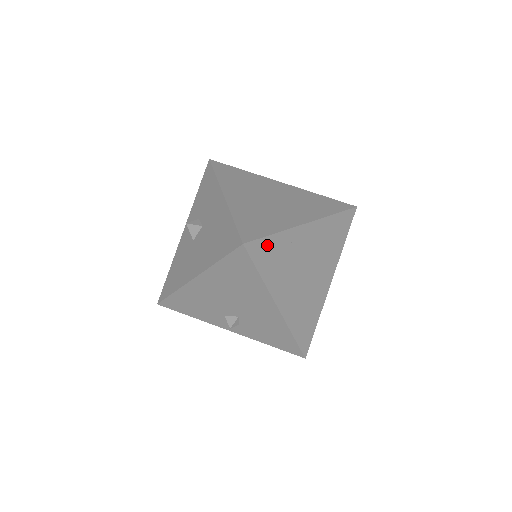
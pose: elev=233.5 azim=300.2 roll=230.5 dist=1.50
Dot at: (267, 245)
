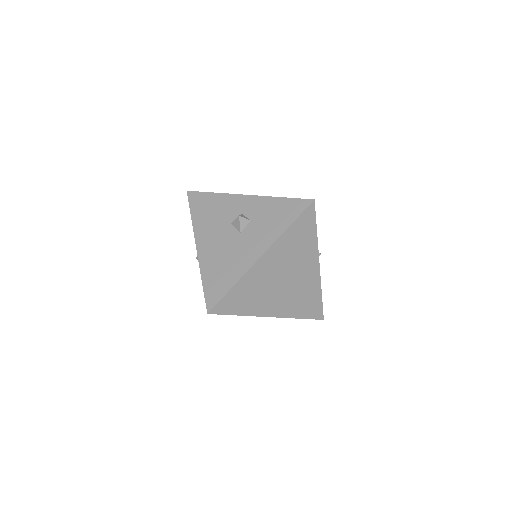
Dot at: occluded
